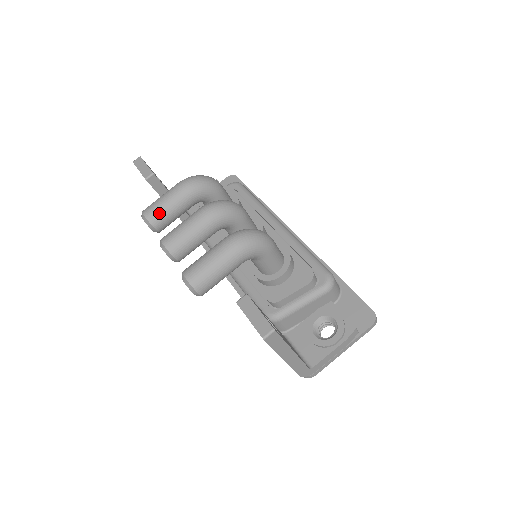
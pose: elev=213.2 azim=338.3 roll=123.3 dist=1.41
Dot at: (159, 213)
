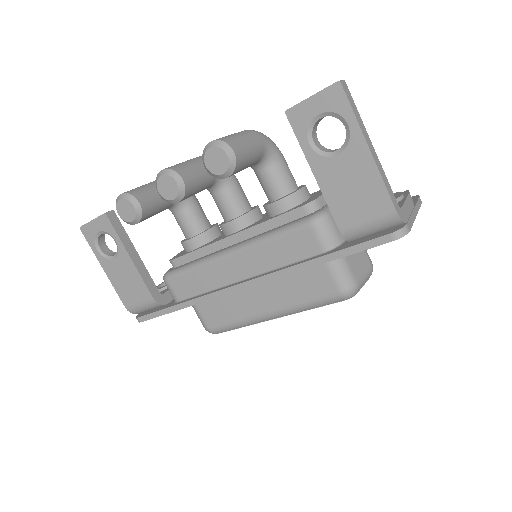
Dot at: (140, 190)
